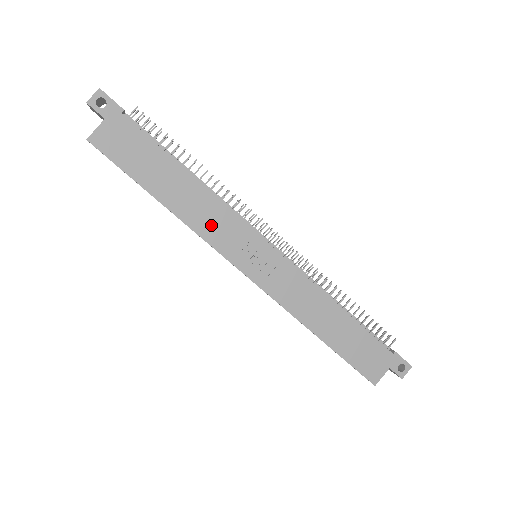
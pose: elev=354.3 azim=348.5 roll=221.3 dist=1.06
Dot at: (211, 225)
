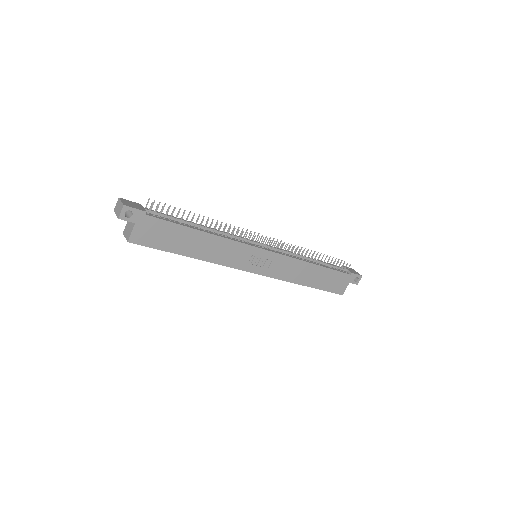
Dot at: (226, 255)
